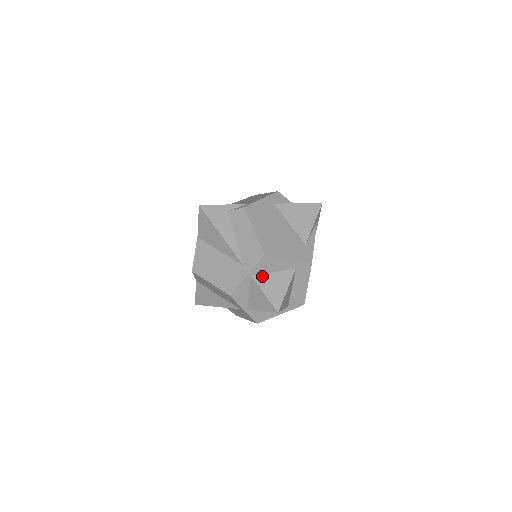
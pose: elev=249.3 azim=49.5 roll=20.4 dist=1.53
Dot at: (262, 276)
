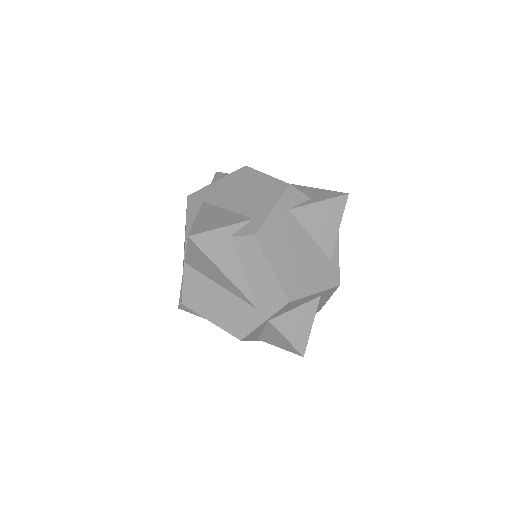
Dot at: (282, 317)
